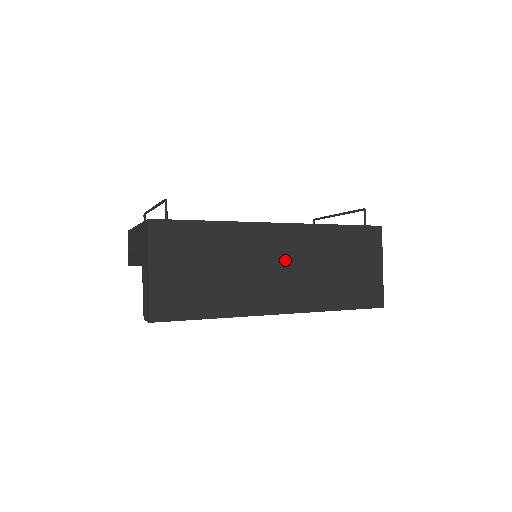
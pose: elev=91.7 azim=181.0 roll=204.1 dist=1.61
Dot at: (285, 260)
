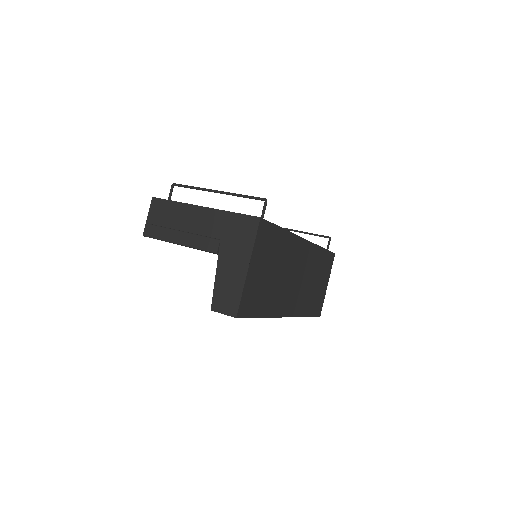
Dot at: (301, 272)
